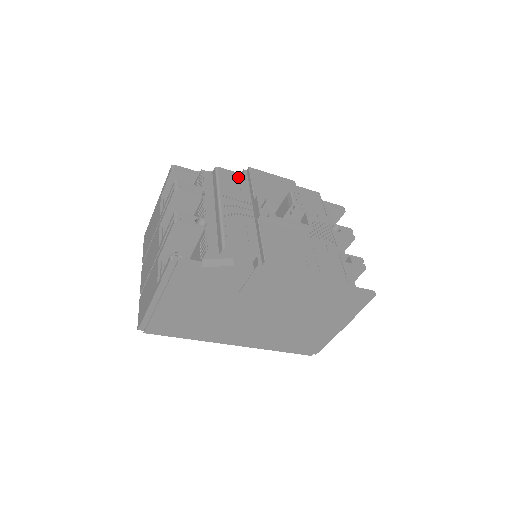
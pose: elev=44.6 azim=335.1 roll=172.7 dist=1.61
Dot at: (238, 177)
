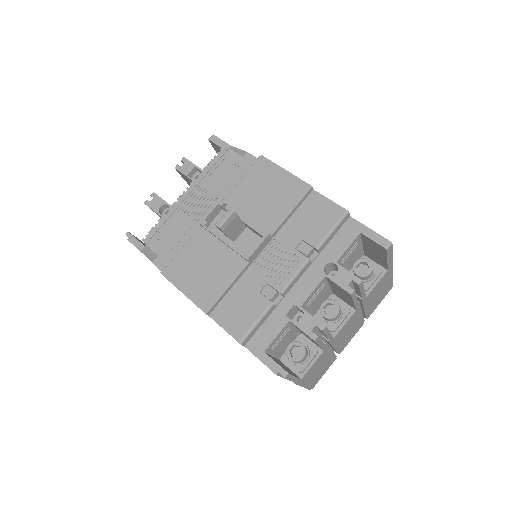
Dot at: (241, 166)
